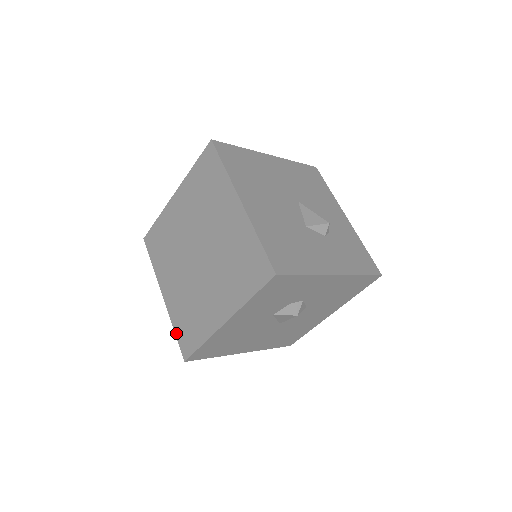
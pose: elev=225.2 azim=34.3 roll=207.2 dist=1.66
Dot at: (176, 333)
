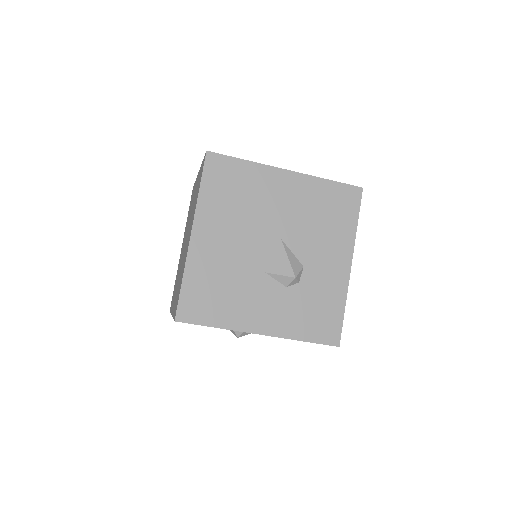
Dot at: (174, 286)
